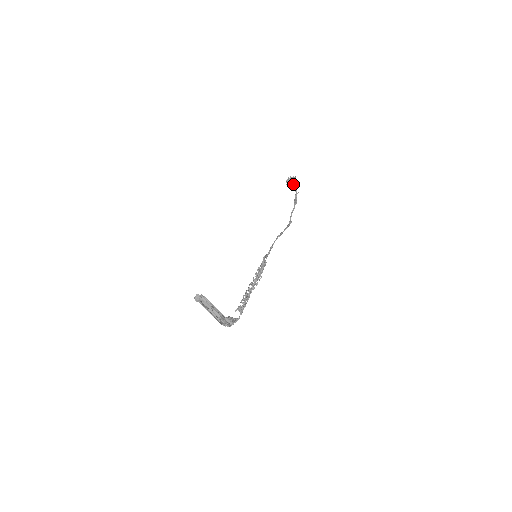
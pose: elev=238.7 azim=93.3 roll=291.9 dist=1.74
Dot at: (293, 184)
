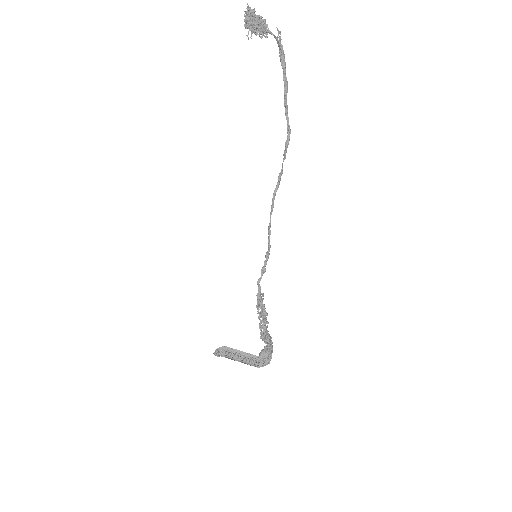
Dot at: (259, 24)
